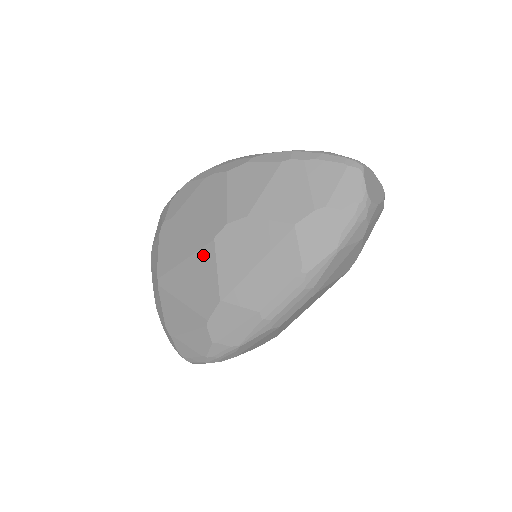
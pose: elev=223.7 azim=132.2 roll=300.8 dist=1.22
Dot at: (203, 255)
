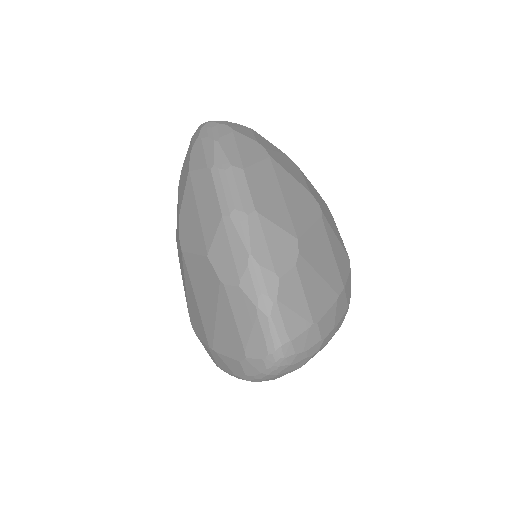
Dot at: (190, 270)
